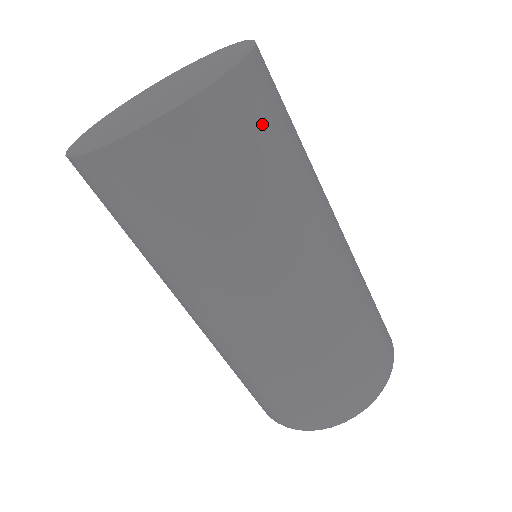
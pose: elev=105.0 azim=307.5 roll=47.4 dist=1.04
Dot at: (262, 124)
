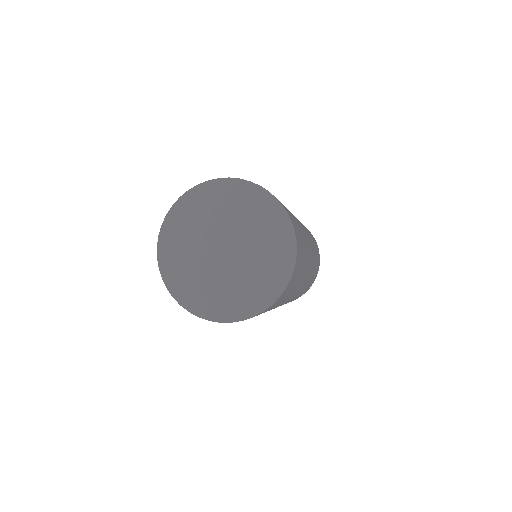
Dot at: (290, 214)
